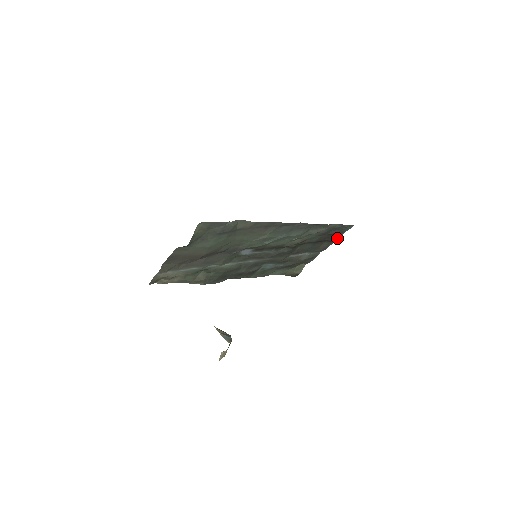
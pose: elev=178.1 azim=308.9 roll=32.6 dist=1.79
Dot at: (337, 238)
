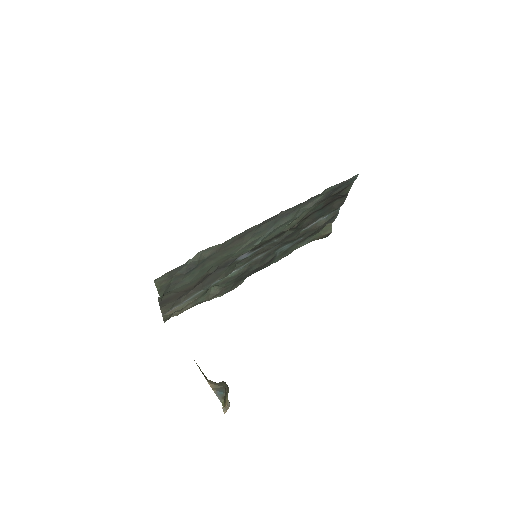
Dot at: (348, 191)
